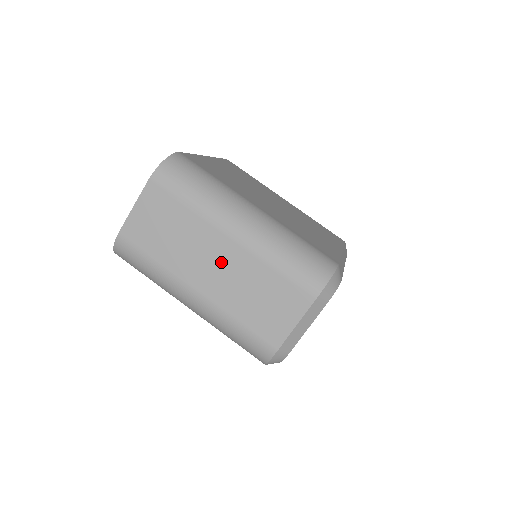
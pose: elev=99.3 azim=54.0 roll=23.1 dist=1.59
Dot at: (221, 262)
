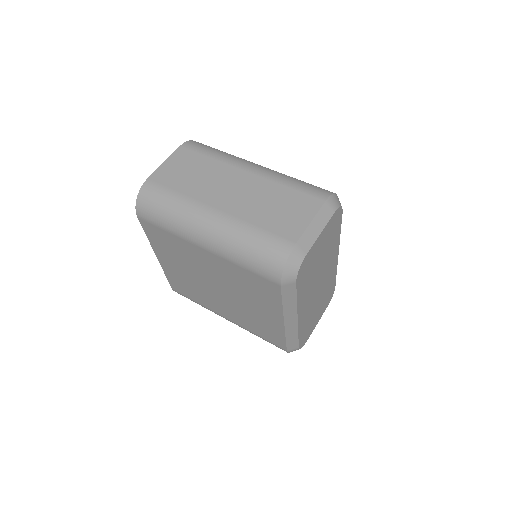
Dot at: (239, 187)
